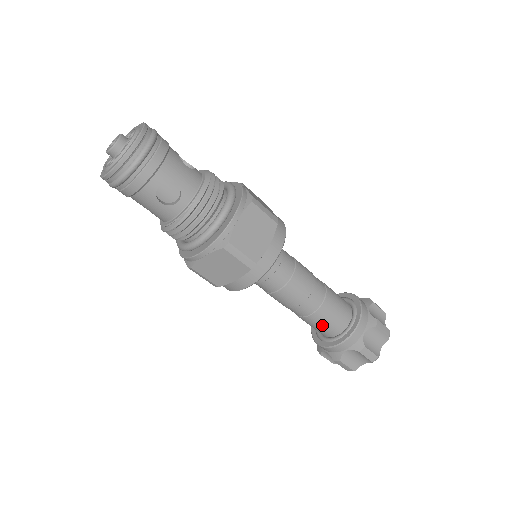
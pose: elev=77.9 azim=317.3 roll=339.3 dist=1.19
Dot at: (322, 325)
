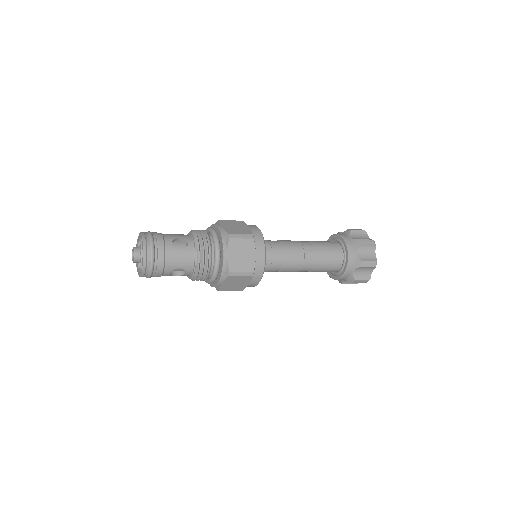
Dot at: (329, 256)
